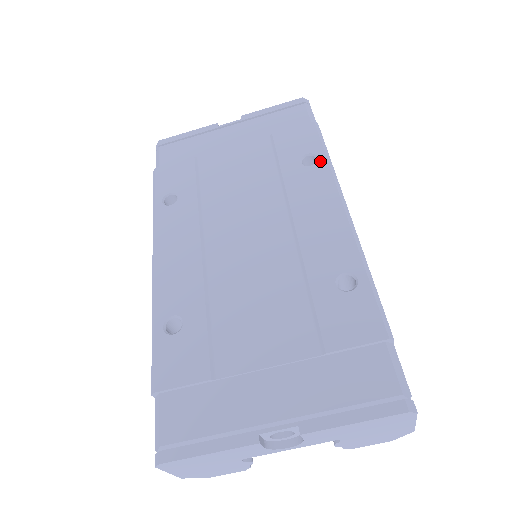
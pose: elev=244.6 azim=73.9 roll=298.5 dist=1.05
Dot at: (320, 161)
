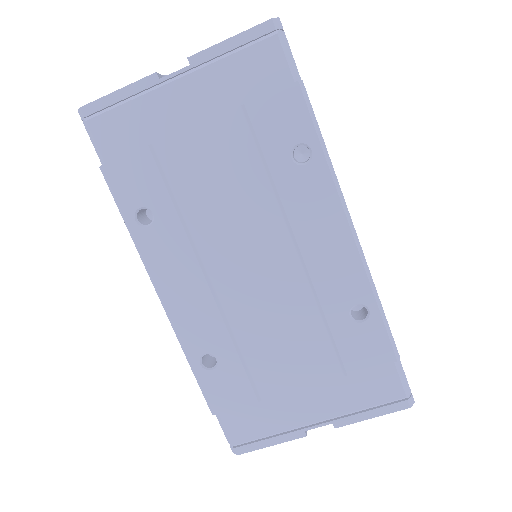
Dot at: (316, 157)
